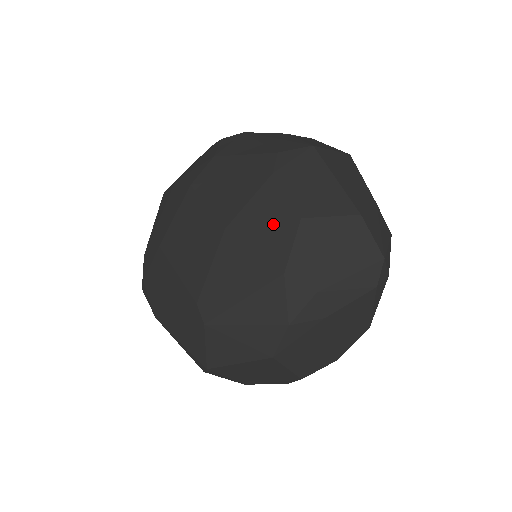
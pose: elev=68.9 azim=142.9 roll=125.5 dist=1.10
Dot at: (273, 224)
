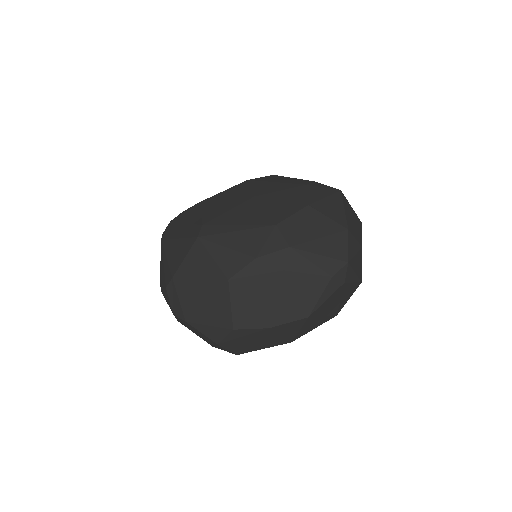
Dot at: (288, 203)
